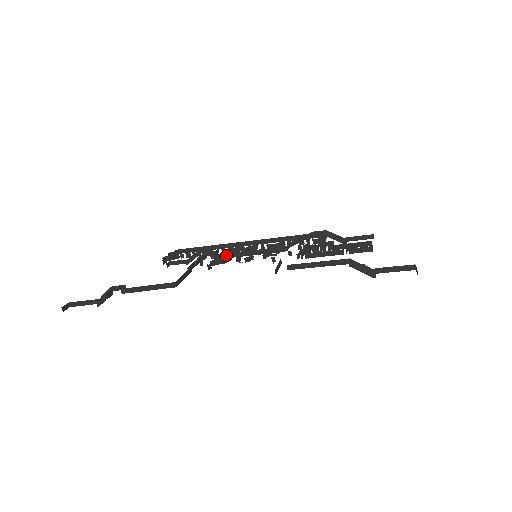
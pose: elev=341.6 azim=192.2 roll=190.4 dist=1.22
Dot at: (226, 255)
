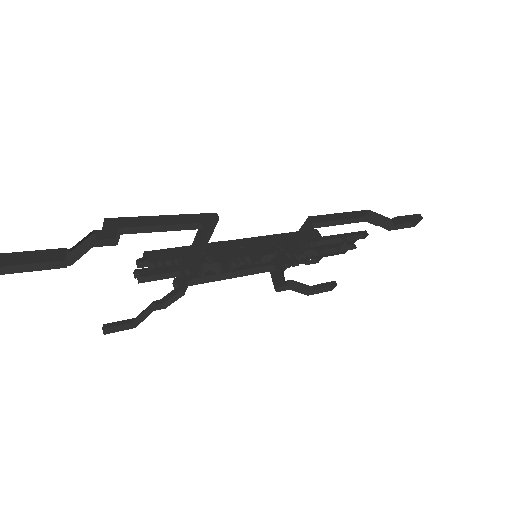
Dot at: (208, 277)
